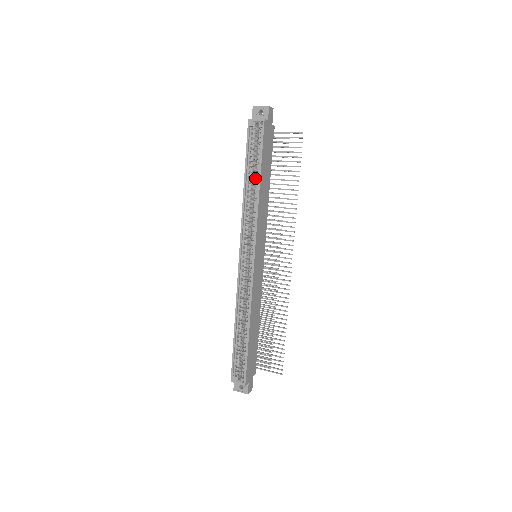
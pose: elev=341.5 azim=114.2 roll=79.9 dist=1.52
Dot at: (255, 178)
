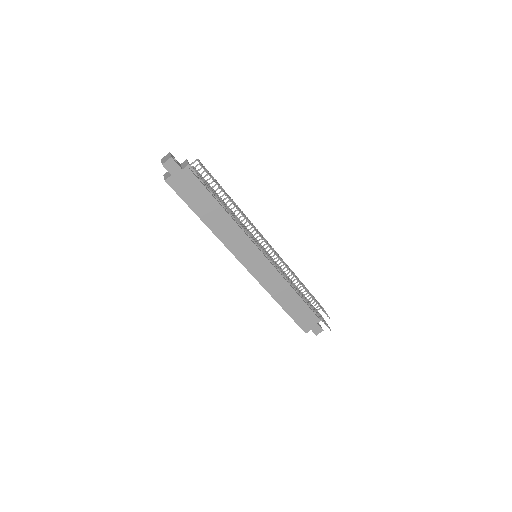
Dot at: occluded
